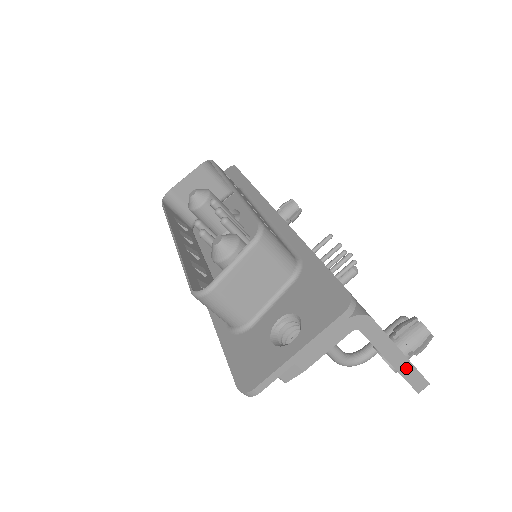
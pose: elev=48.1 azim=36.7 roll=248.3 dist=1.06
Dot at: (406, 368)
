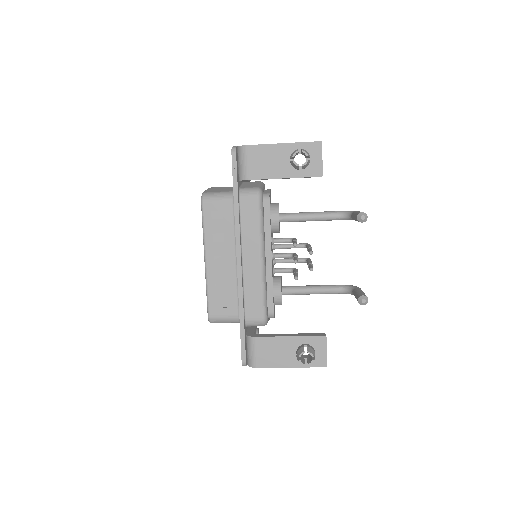
Dot at: (302, 366)
